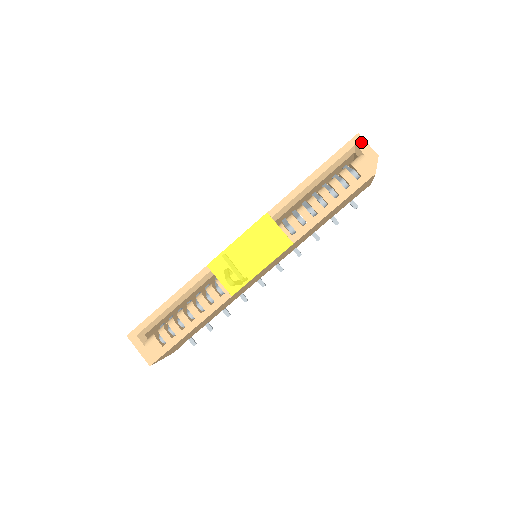
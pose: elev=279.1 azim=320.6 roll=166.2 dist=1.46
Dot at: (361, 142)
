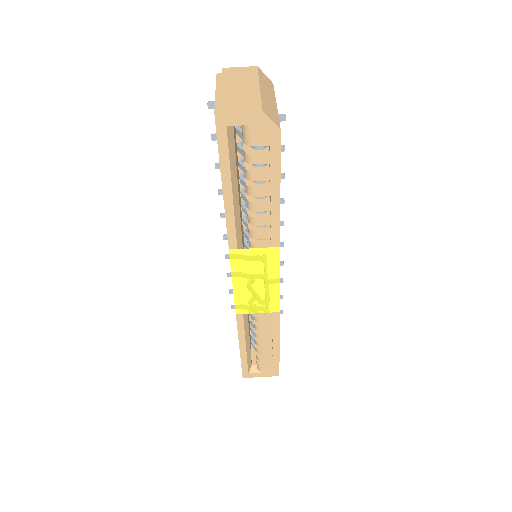
Dot at: (229, 118)
